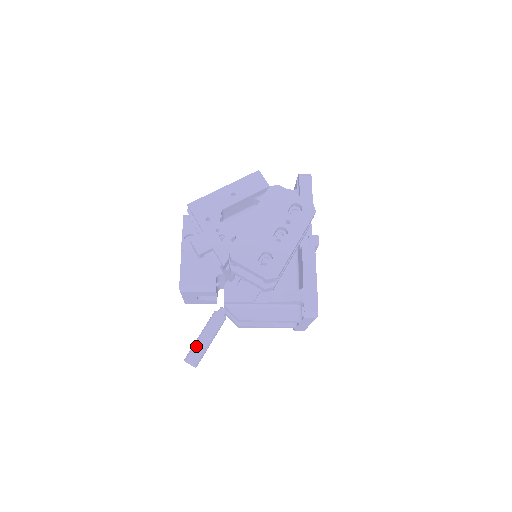
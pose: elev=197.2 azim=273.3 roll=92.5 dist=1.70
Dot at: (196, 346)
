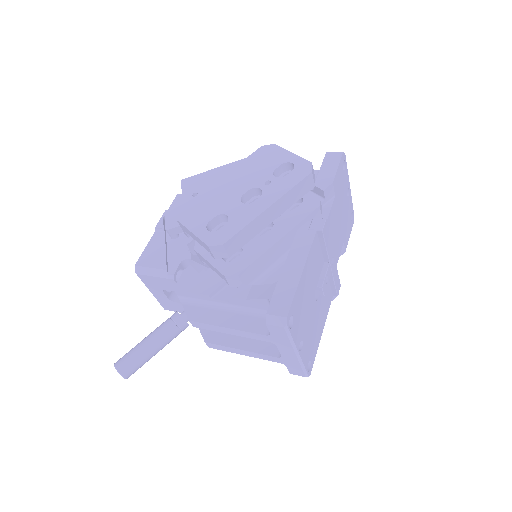
Dot at: (133, 348)
